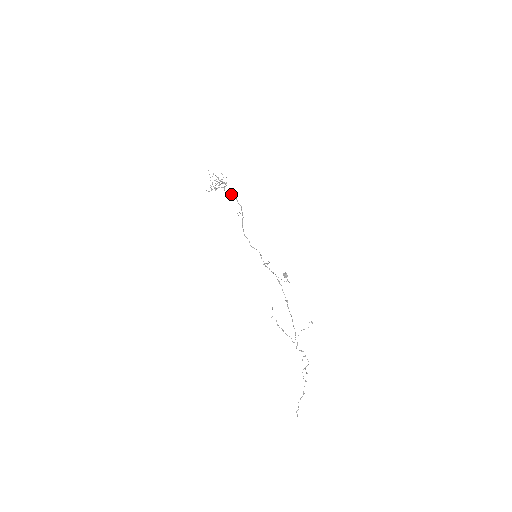
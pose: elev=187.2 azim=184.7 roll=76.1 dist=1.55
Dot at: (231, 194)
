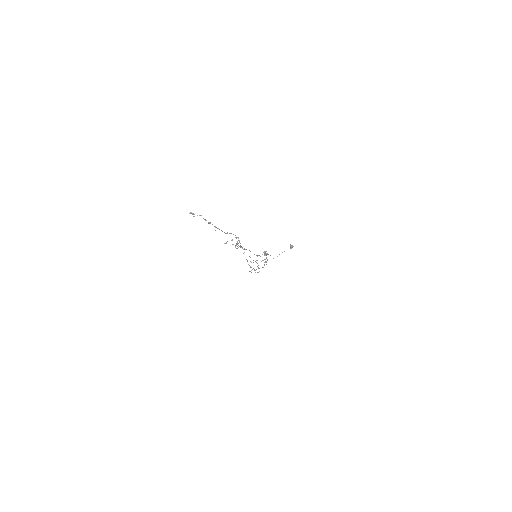
Dot at: occluded
